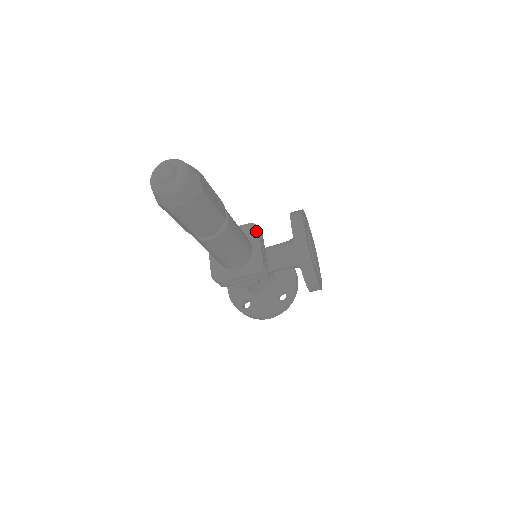
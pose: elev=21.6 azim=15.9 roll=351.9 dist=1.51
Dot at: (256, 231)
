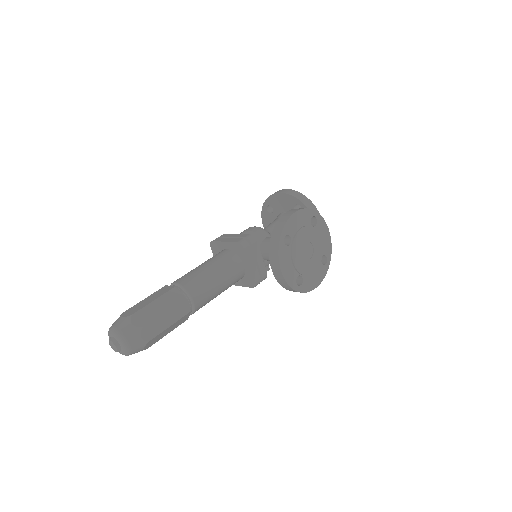
Dot at: (243, 252)
